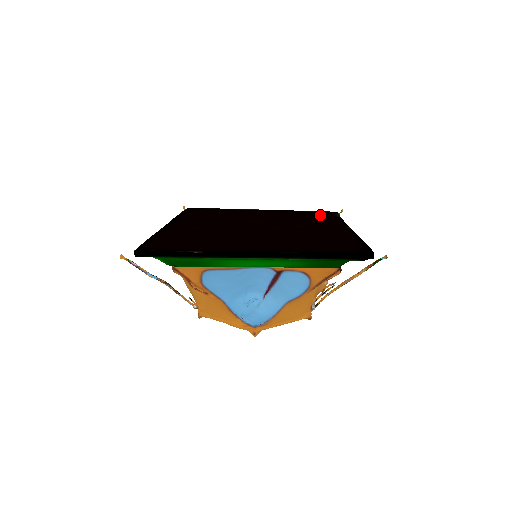
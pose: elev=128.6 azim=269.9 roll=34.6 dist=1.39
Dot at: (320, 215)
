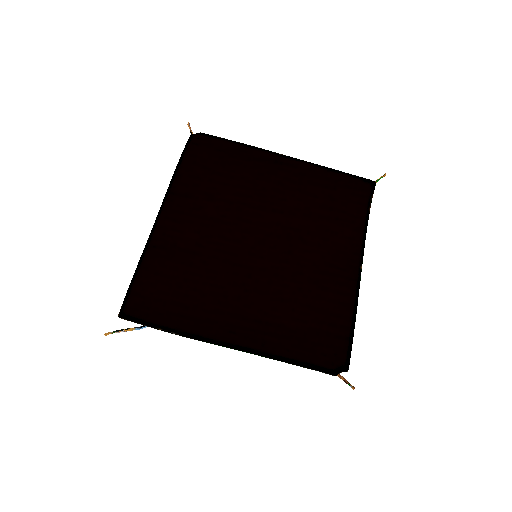
Dot at: (346, 199)
